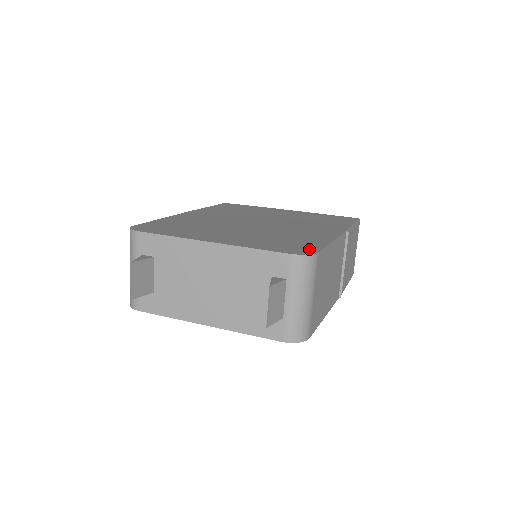
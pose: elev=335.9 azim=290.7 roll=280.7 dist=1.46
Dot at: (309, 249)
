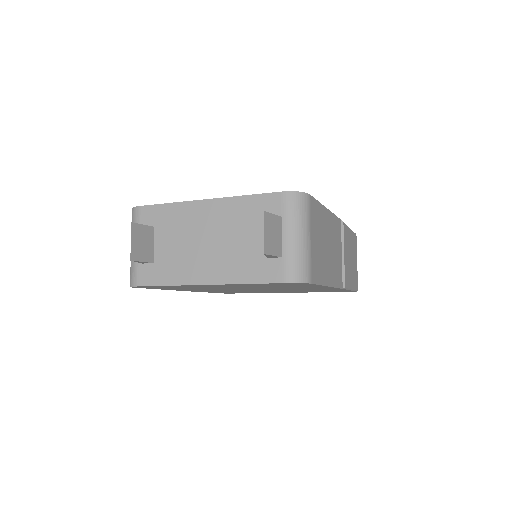
Dot at: occluded
